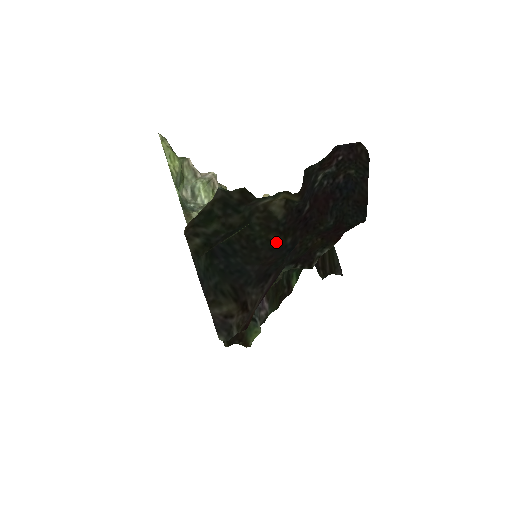
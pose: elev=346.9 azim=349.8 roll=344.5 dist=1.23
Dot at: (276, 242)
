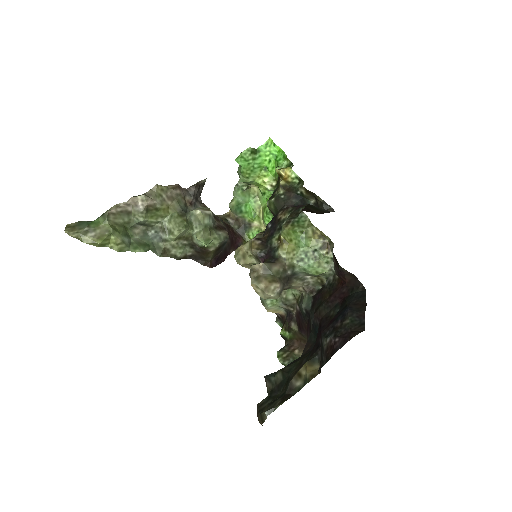
Dot at: occluded
